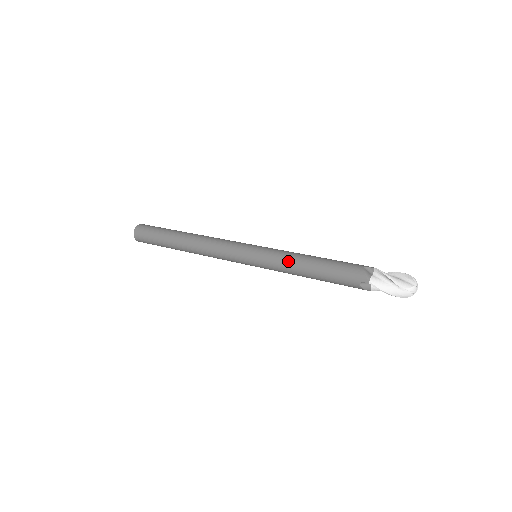
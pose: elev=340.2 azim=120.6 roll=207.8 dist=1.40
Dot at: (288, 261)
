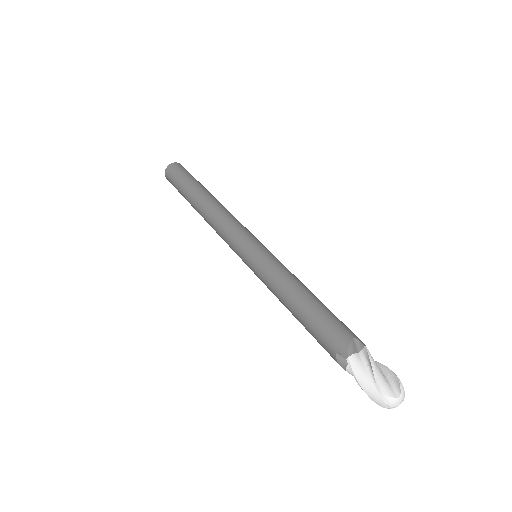
Dot at: occluded
